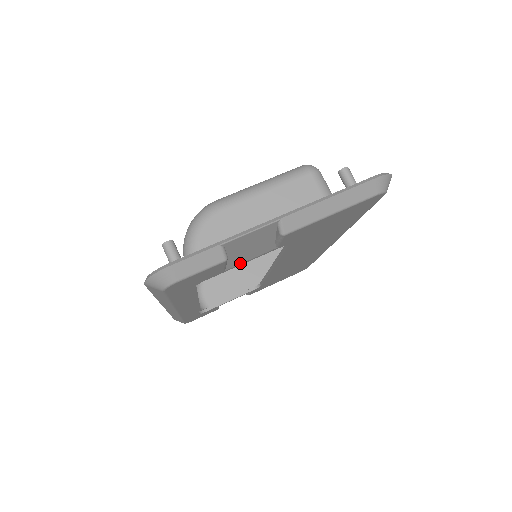
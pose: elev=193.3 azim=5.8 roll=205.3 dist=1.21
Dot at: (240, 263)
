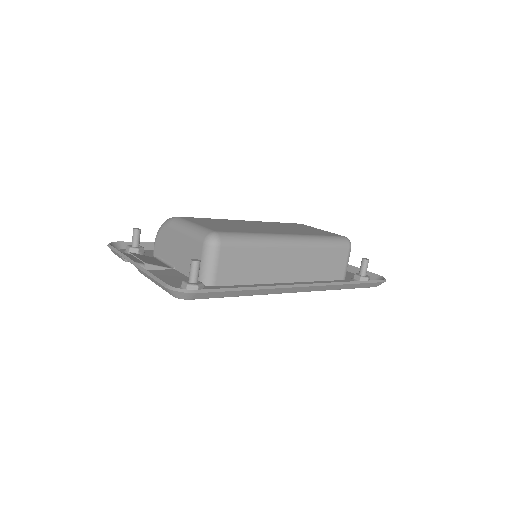
Dot at: occluded
